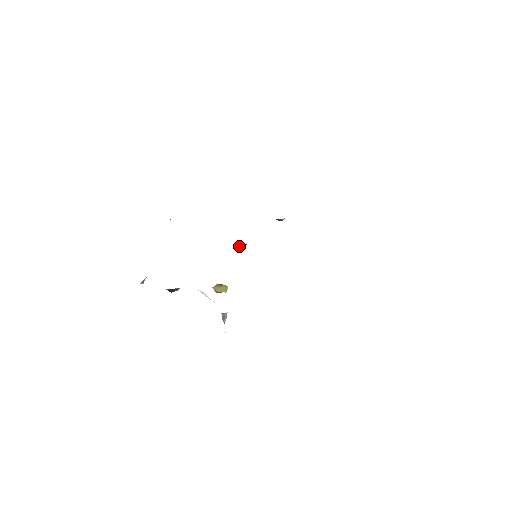
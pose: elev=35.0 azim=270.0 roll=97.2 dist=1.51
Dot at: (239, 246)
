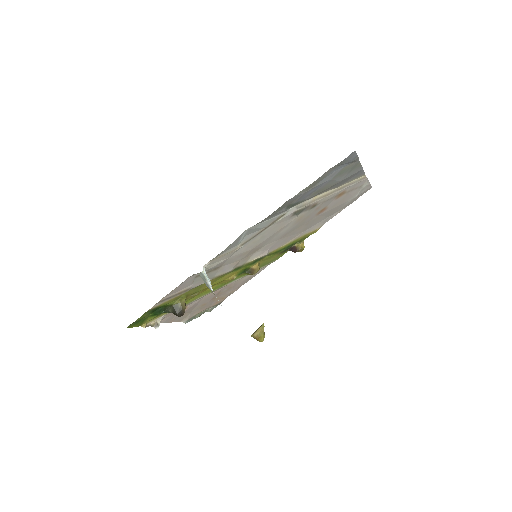
Dot at: (253, 273)
